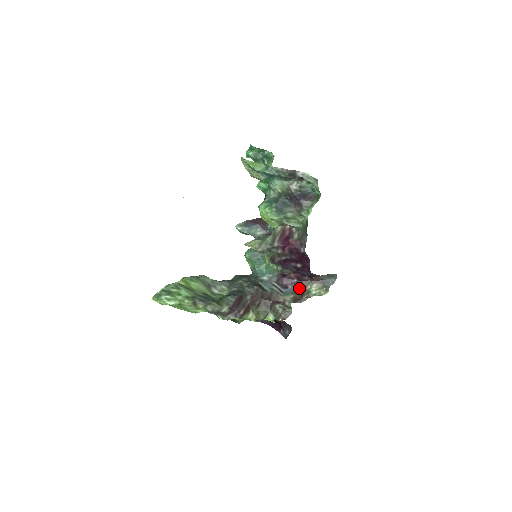
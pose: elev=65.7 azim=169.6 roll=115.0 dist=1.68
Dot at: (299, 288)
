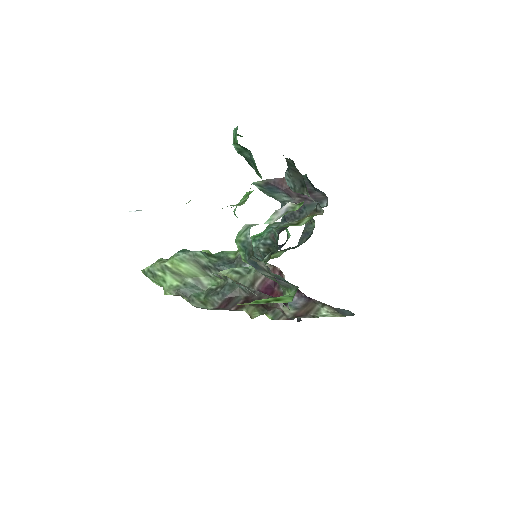
Dot at: (306, 304)
